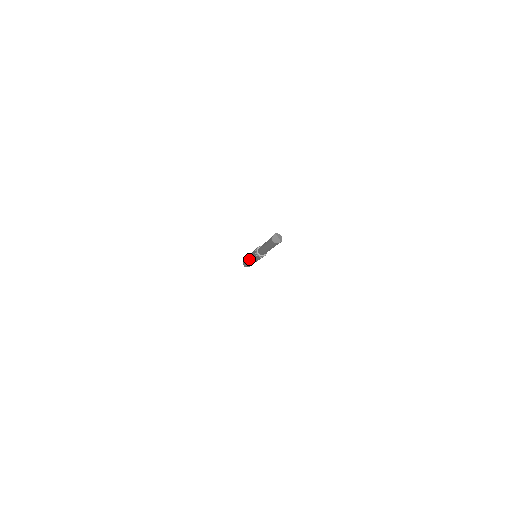
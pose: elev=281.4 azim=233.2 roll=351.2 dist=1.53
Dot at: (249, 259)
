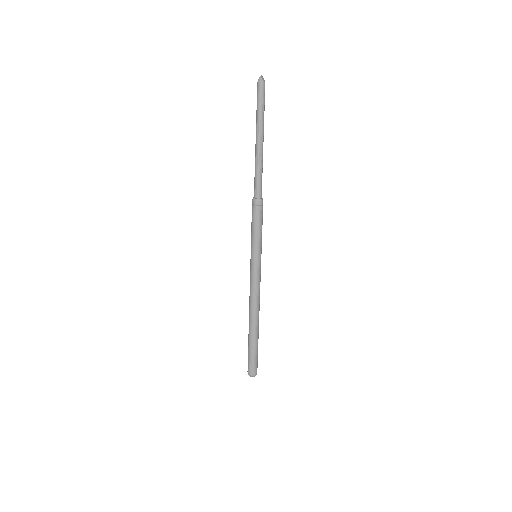
Dot at: occluded
